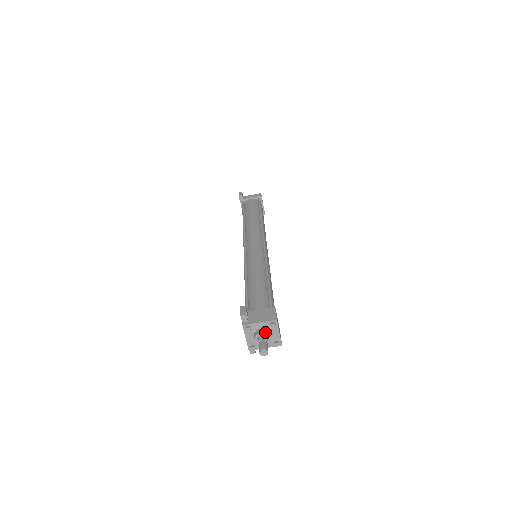
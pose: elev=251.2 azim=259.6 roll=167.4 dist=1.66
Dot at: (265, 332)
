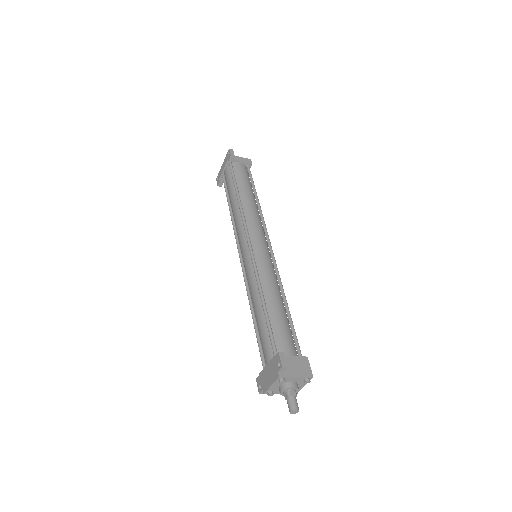
Dot at: (297, 386)
